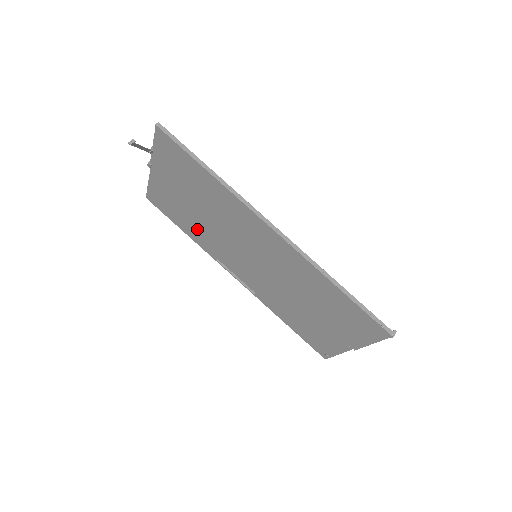
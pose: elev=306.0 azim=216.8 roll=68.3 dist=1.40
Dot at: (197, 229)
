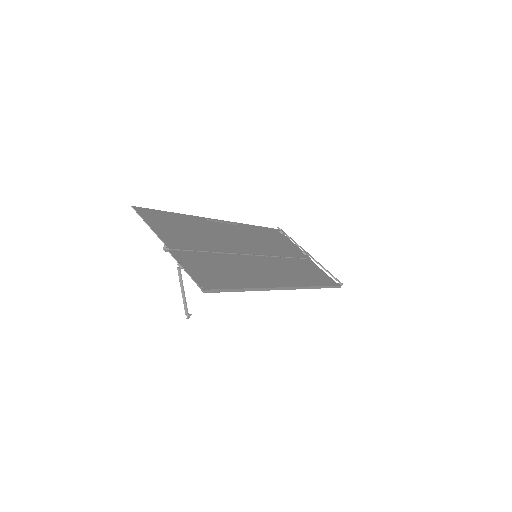
Dot at: (196, 229)
